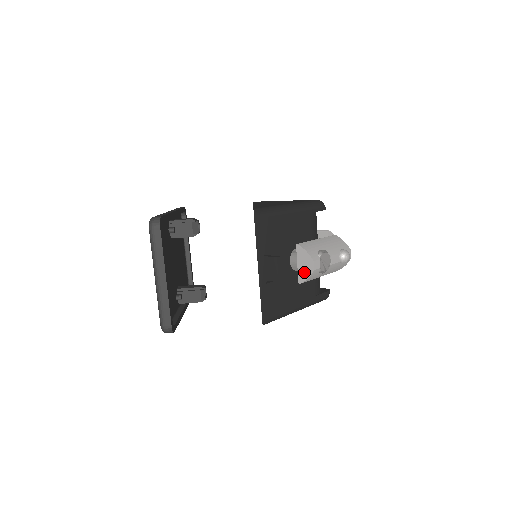
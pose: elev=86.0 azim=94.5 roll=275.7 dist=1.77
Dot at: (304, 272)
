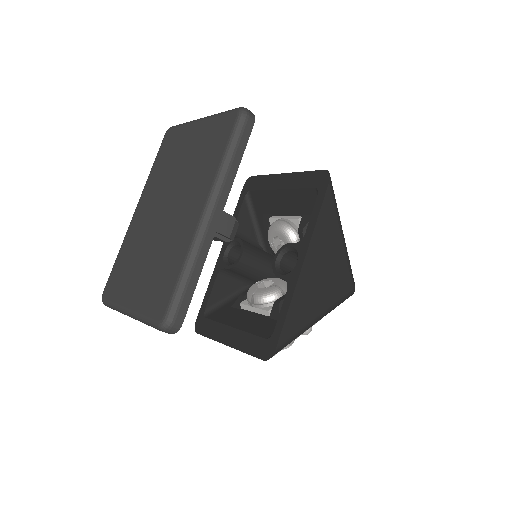
Dot at: occluded
